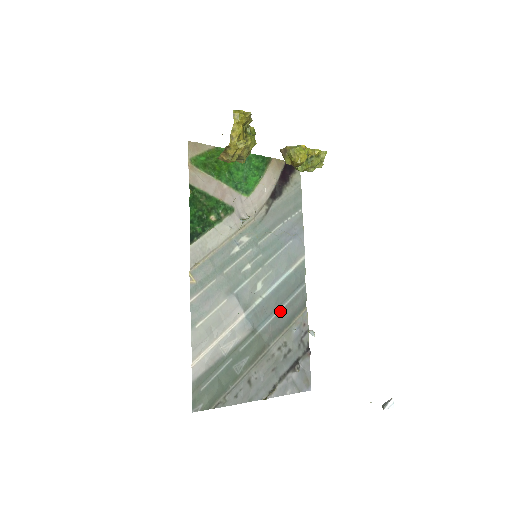
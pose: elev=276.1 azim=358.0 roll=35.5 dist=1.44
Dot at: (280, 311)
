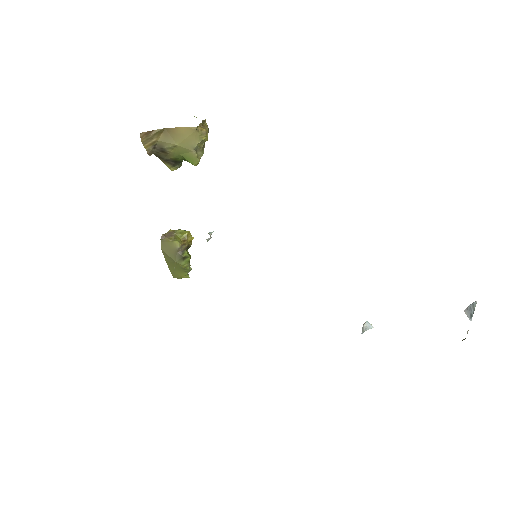
Dot at: occluded
